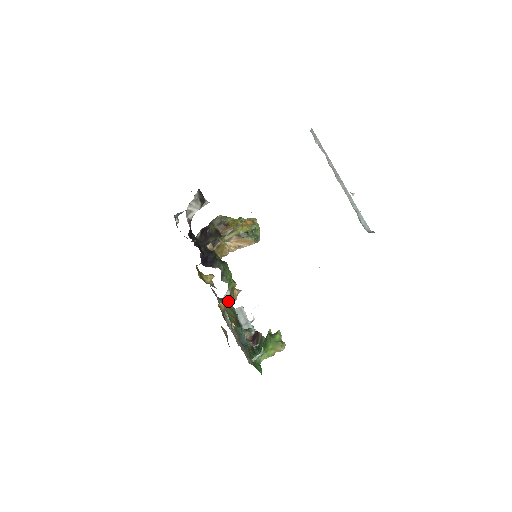
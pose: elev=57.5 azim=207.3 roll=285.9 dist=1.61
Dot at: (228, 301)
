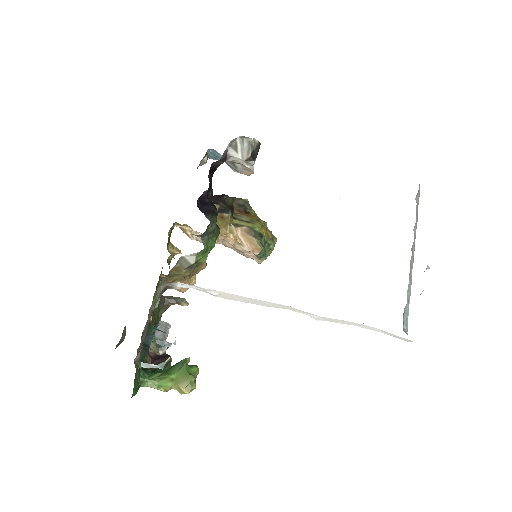
Dot at: (182, 269)
